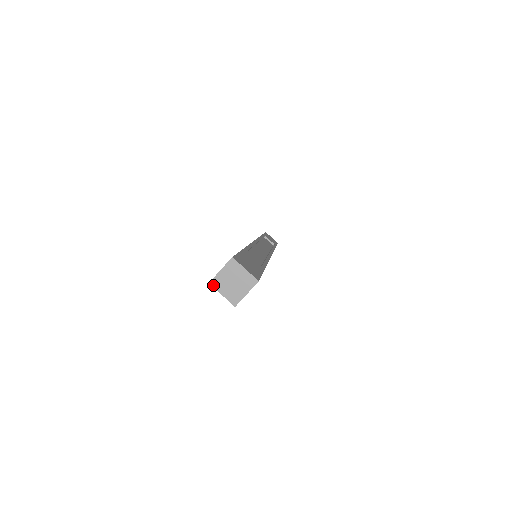
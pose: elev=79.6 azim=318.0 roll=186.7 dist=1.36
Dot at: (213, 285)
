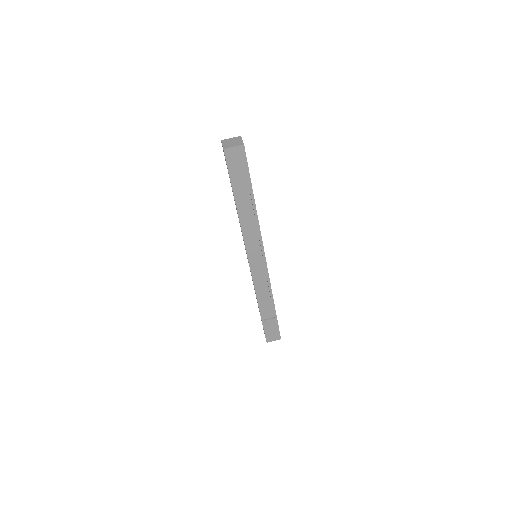
Dot at: (222, 141)
